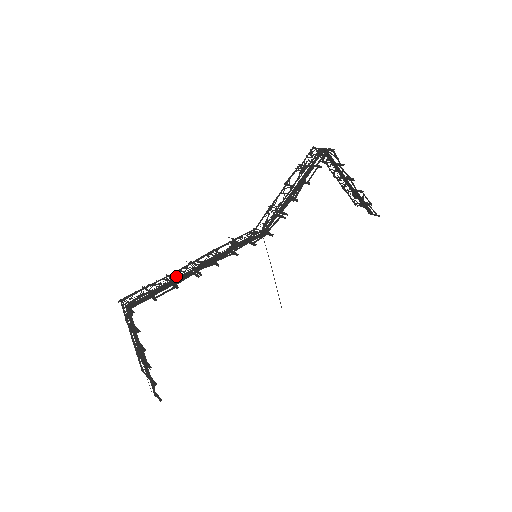
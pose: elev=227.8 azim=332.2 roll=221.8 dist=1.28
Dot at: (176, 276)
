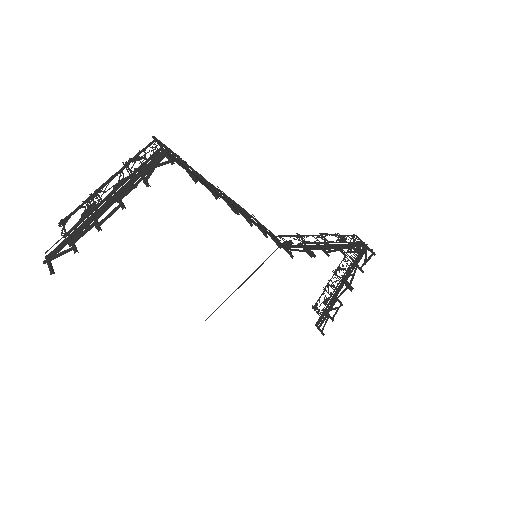
Dot at: occluded
